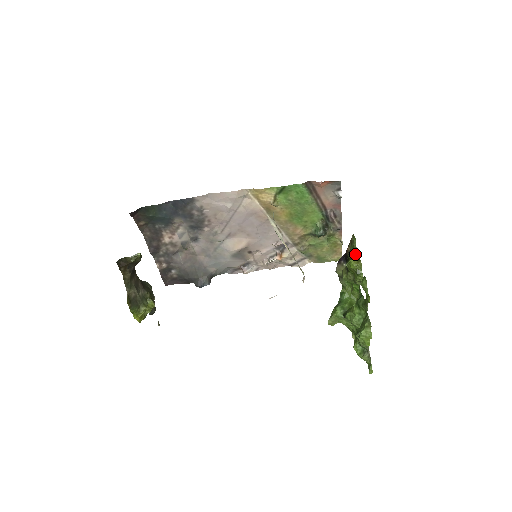
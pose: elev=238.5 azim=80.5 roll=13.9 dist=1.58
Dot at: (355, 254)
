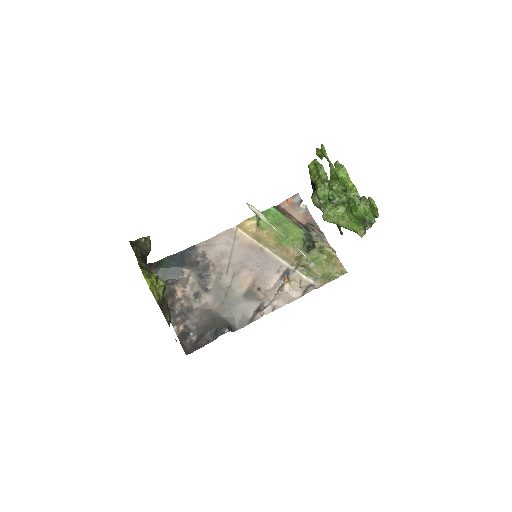
Dot at: occluded
